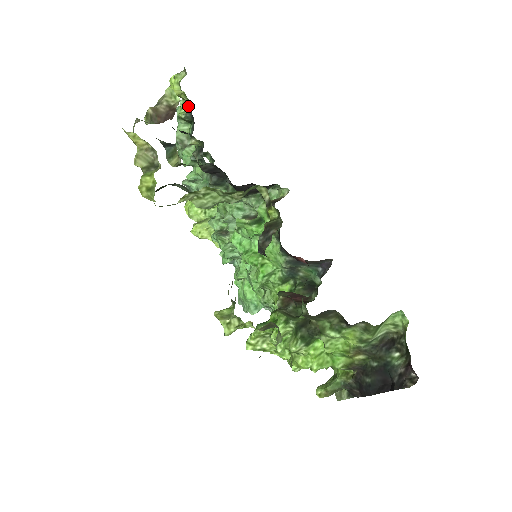
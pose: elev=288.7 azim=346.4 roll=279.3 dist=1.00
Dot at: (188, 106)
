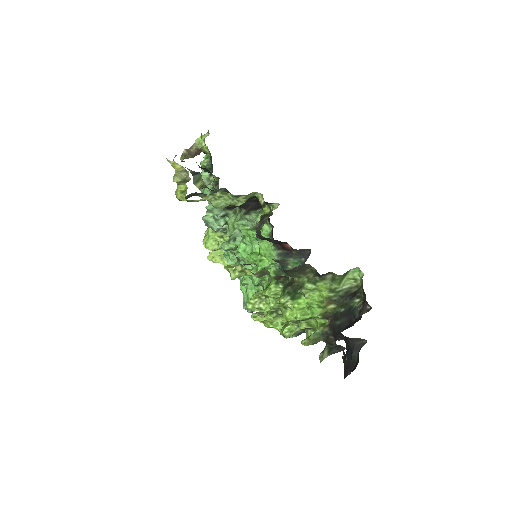
Dot at: (209, 158)
